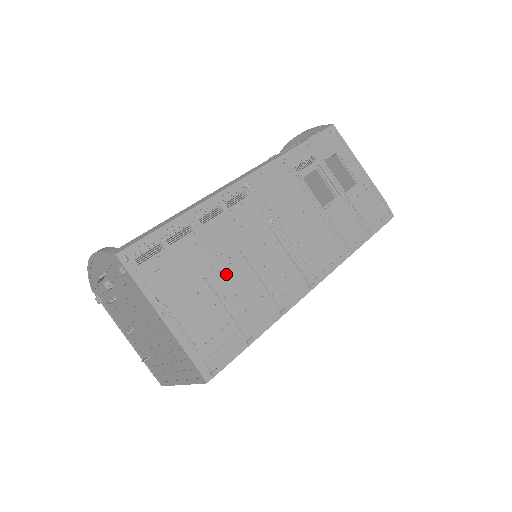
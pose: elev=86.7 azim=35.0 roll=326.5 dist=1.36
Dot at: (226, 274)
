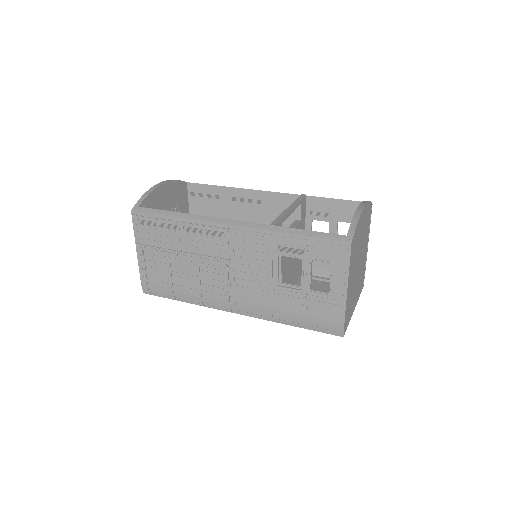
Dot at: (181, 263)
